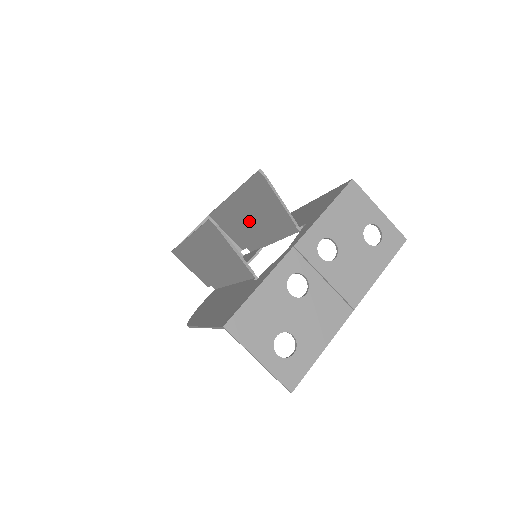
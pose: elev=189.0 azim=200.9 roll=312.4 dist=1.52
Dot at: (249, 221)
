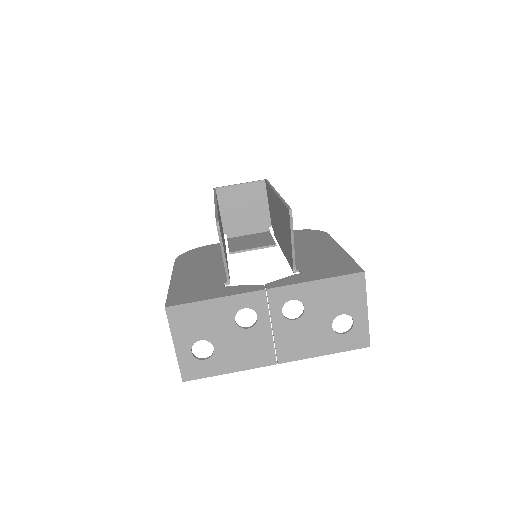
Dot at: (278, 221)
